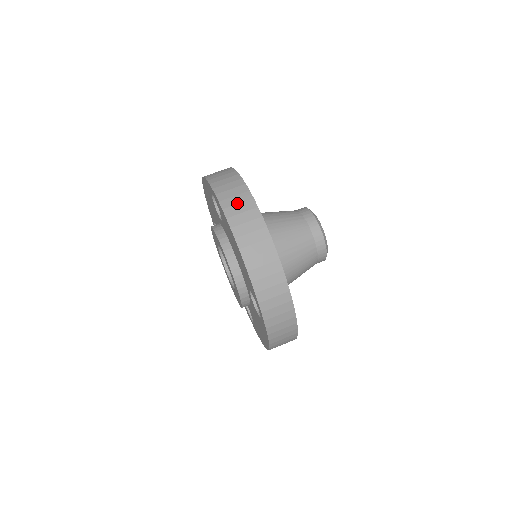
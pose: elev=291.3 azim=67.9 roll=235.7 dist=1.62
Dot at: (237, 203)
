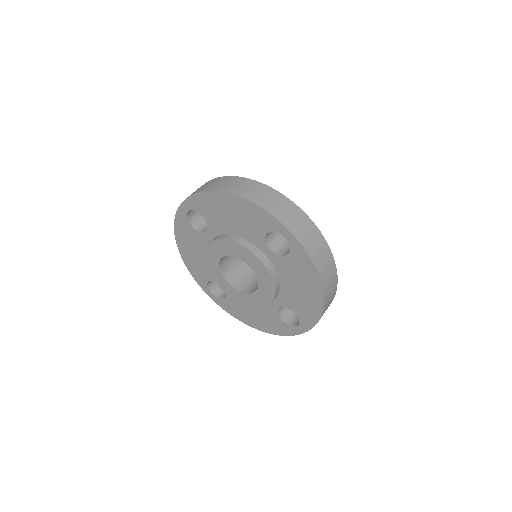
Dot at: (208, 185)
